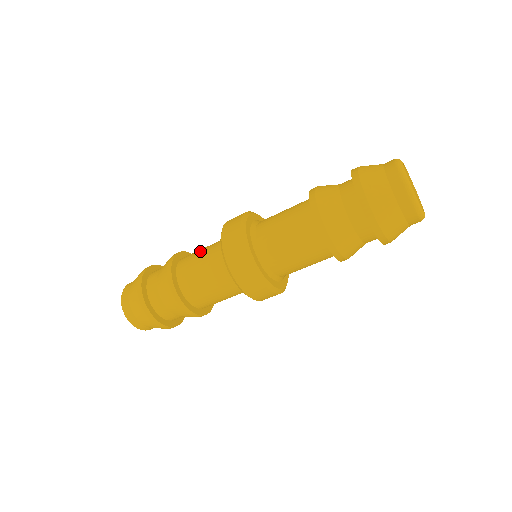
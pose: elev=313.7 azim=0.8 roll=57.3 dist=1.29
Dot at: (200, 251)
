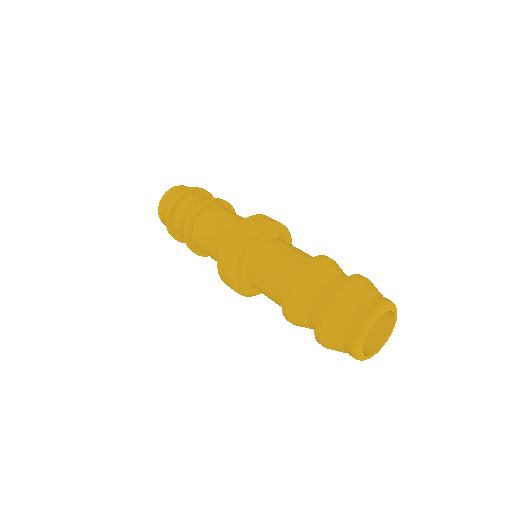
Dot at: (238, 215)
